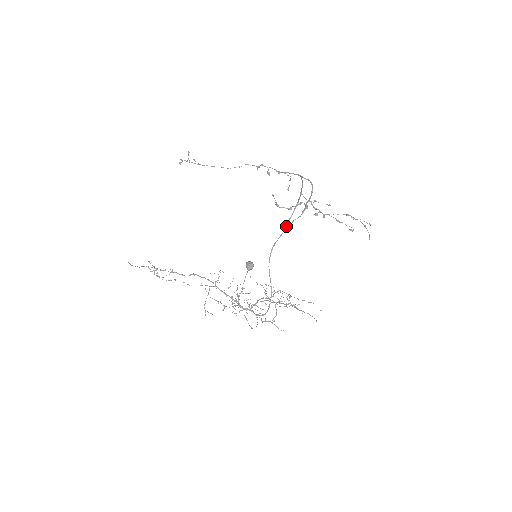
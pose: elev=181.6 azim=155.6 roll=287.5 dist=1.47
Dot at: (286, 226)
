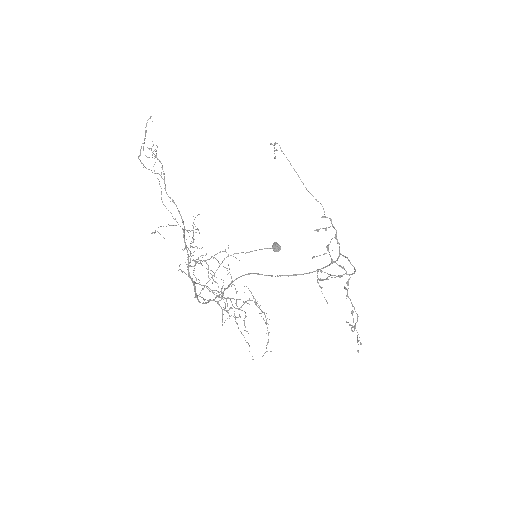
Dot at: occluded
